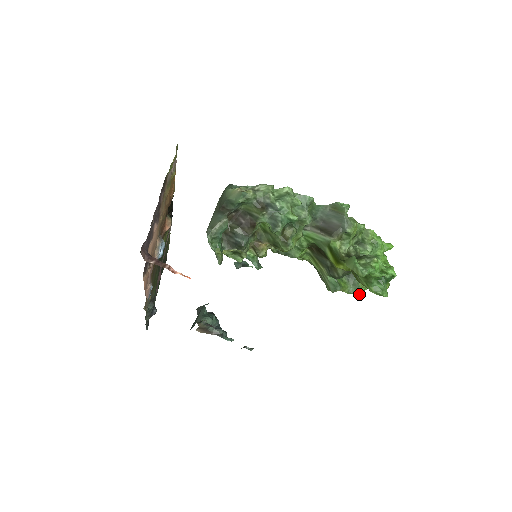
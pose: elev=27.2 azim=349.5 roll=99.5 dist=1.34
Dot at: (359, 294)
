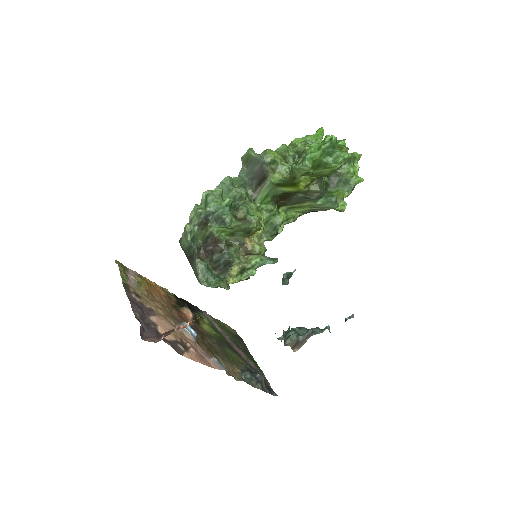
Dot at: occluded
